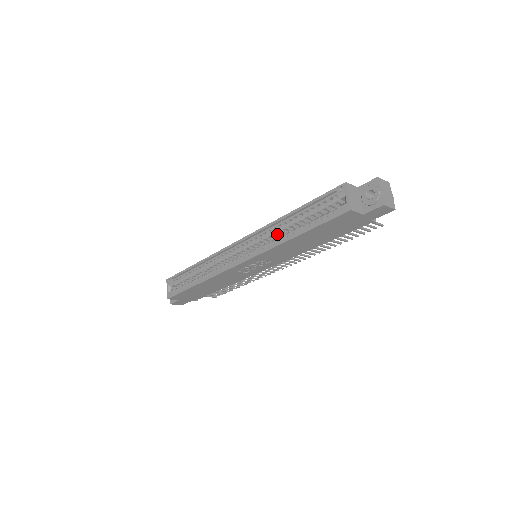
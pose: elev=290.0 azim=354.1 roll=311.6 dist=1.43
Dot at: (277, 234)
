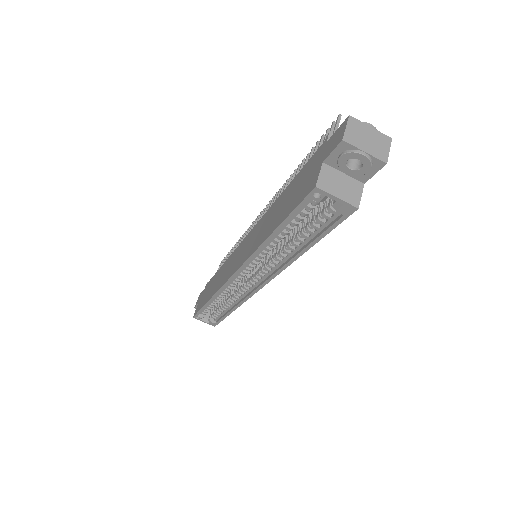
Dot at: occluded
